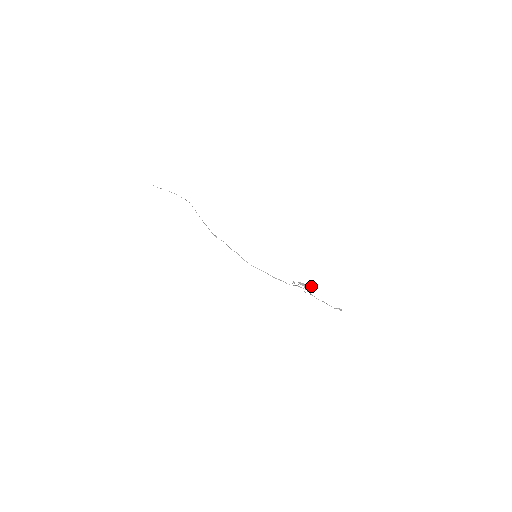
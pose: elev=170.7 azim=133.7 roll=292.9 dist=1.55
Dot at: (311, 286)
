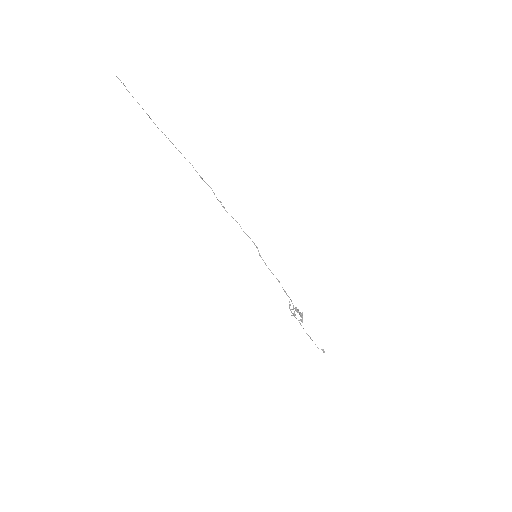
Dot at: (300, 316)
